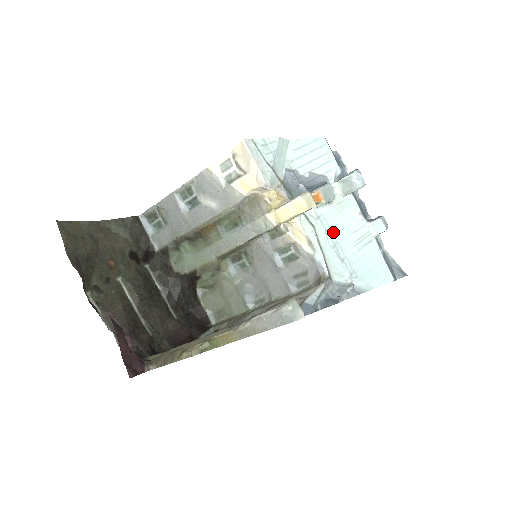
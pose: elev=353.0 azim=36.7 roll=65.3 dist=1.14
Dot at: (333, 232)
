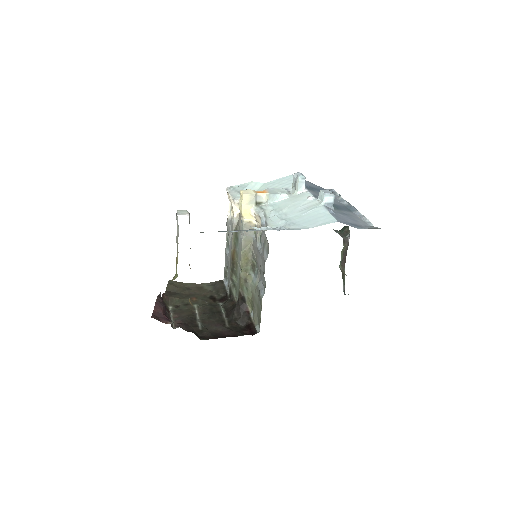
Dot at: (281, 209)
